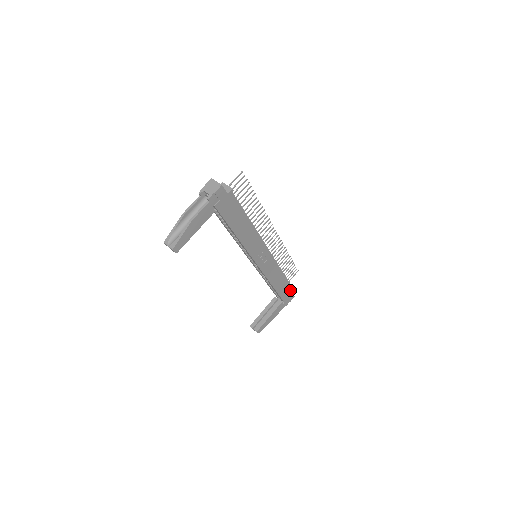
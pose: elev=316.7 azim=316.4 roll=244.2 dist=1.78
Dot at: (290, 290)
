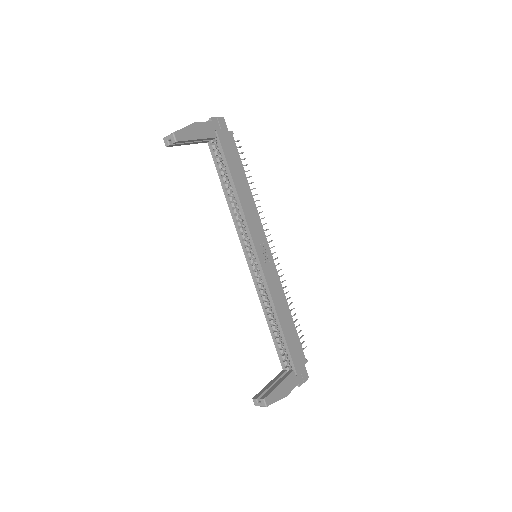
Dot at: (301, 357)
